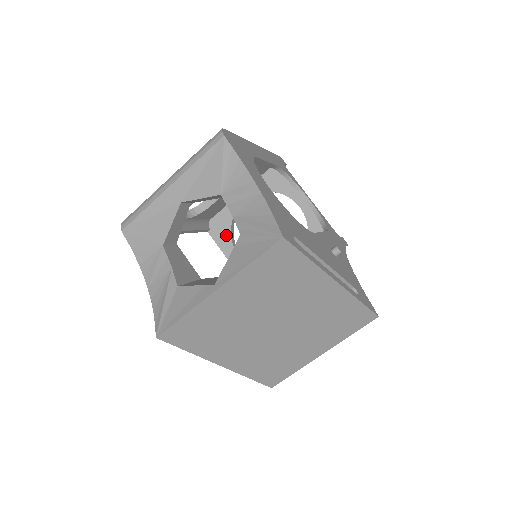
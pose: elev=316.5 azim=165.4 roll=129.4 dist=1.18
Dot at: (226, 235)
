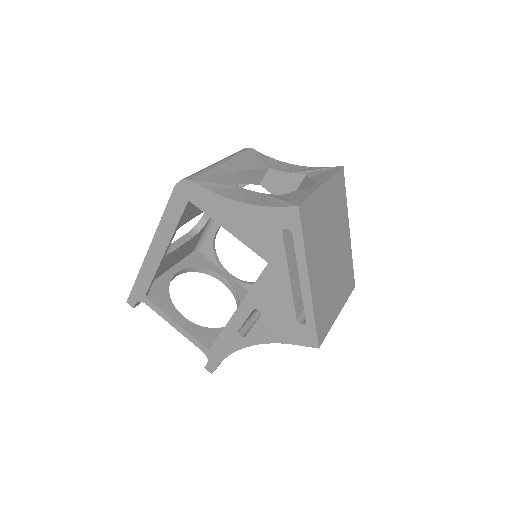
Dot at: (166, 299)
